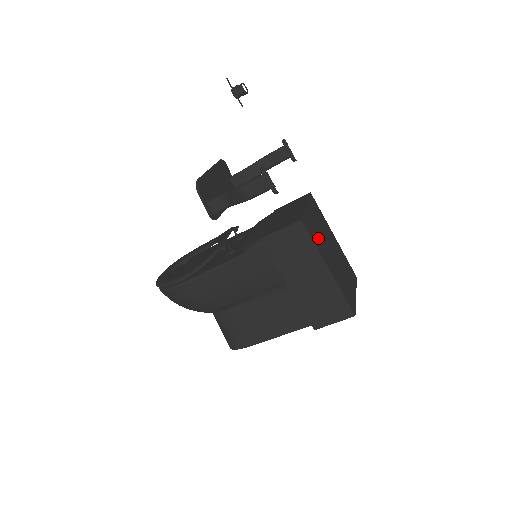
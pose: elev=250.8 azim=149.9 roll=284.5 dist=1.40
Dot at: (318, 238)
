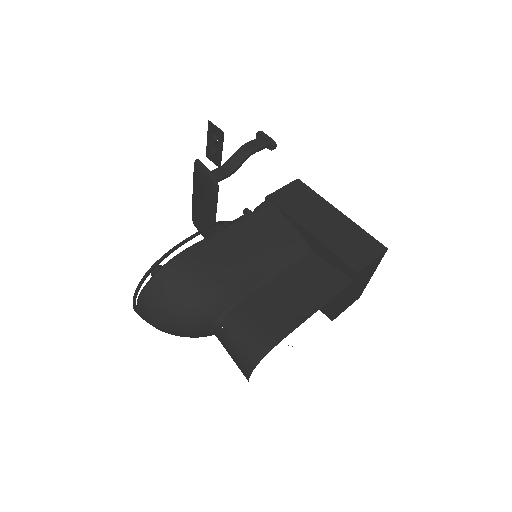
Dot at: occluded
